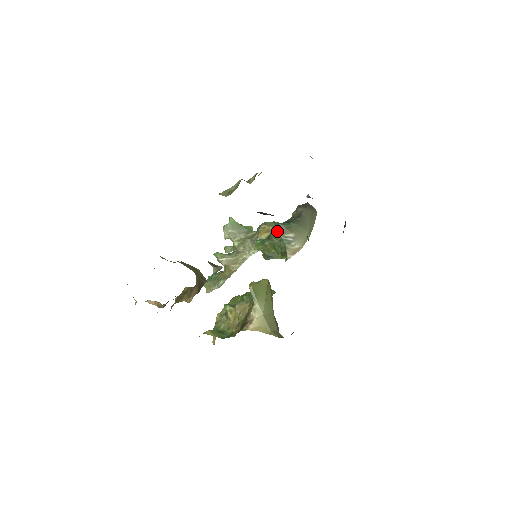
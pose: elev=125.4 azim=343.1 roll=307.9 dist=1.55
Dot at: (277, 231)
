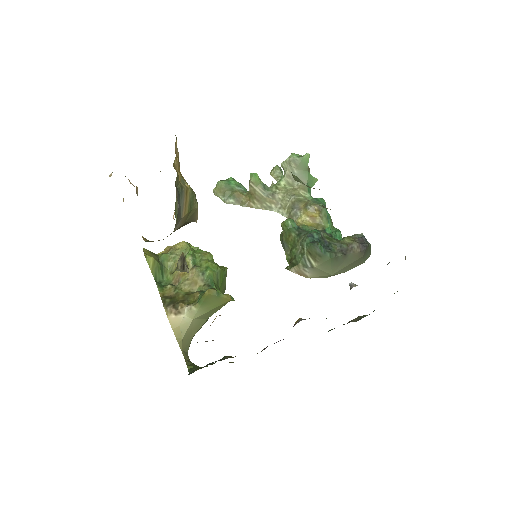
Dot at: (308, 245)
